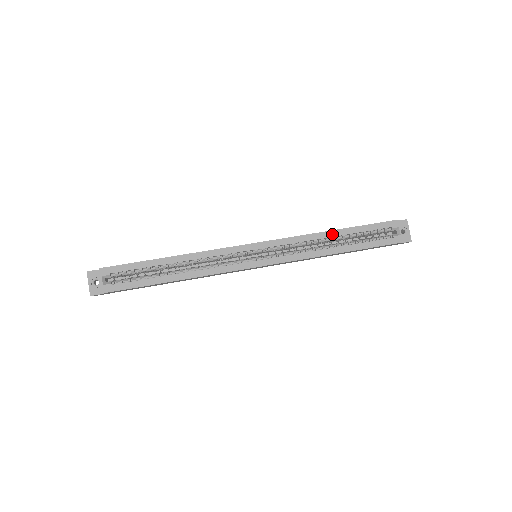
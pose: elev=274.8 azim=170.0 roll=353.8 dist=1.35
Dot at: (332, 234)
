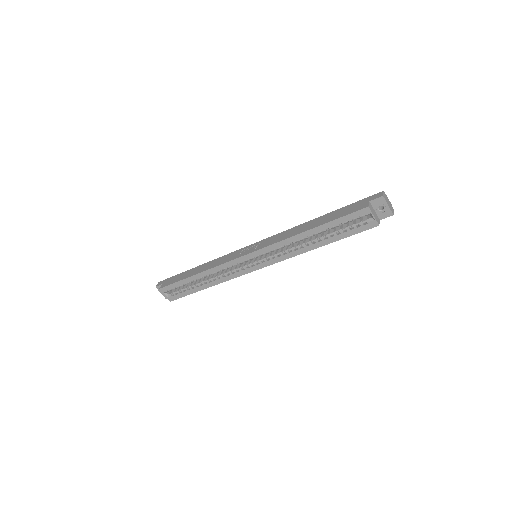
Dot at: (307, 234)
